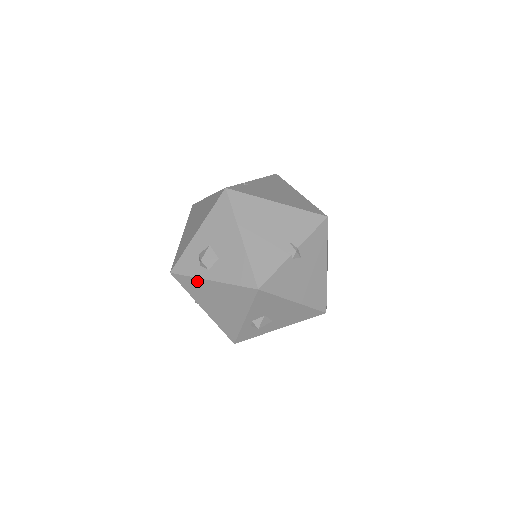
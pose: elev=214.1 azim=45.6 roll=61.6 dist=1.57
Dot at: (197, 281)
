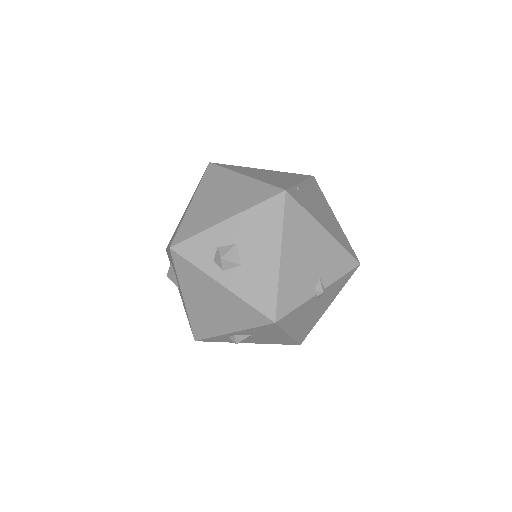
Dot at: (201, 274)
